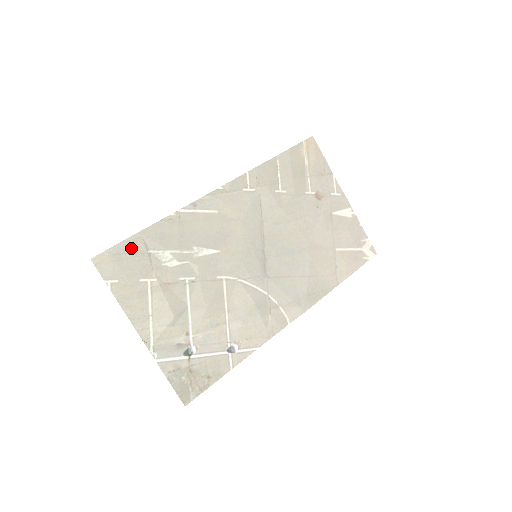
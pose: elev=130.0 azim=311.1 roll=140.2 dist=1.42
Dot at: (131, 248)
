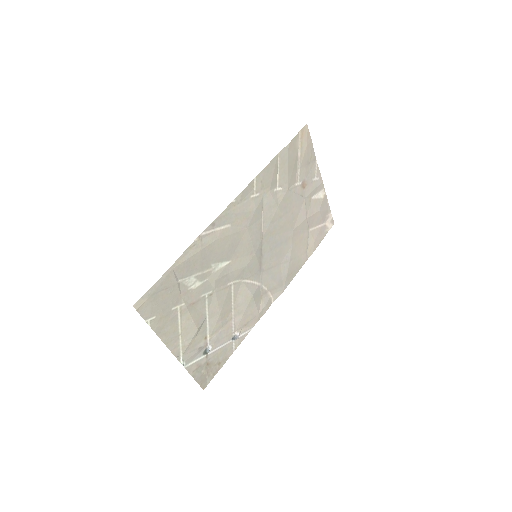
Dot at: (165, 284)
